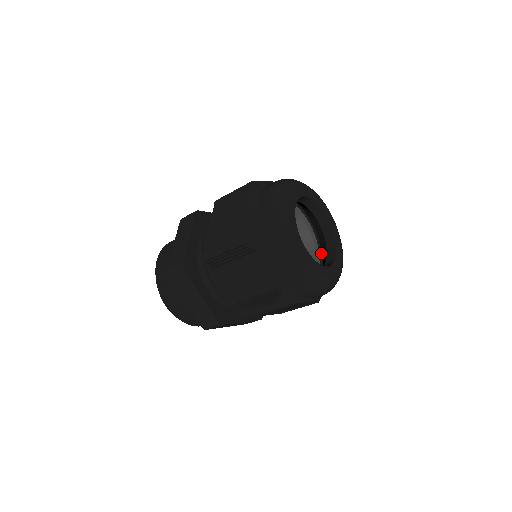
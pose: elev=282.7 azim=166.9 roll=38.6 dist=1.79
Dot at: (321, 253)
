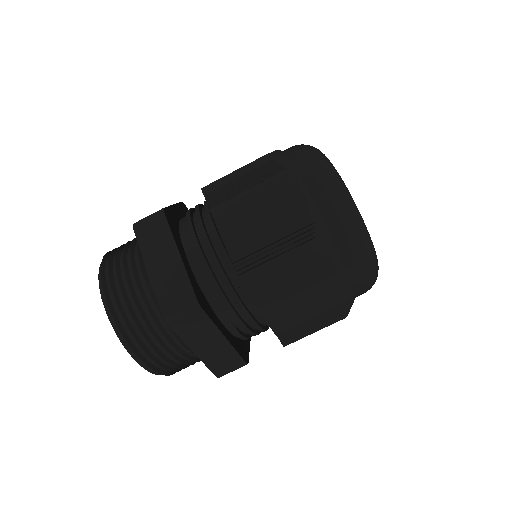
Dot at: occluded
